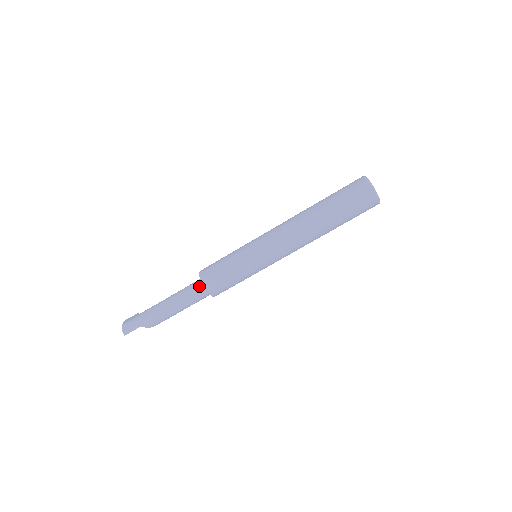
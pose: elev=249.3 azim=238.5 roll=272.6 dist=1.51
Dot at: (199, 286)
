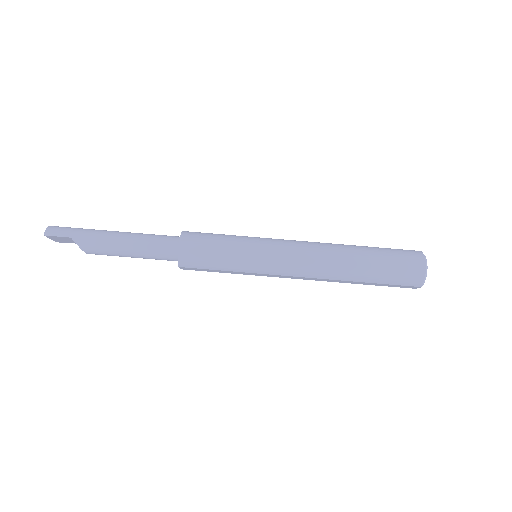
Dot at: (174, 239)
